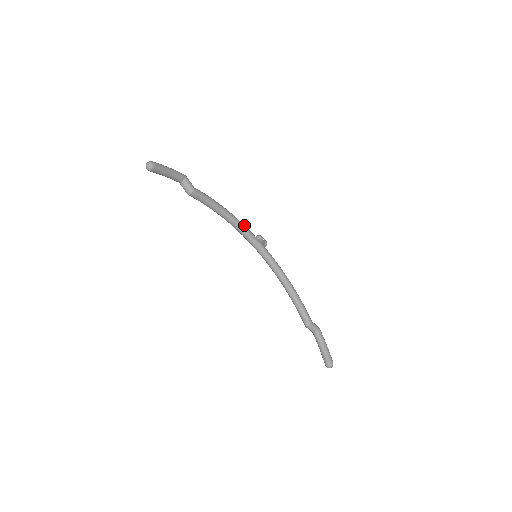
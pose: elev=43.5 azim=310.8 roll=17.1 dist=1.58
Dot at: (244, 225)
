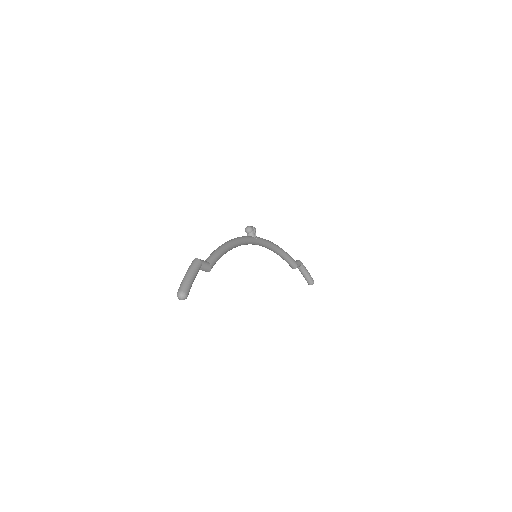
Dot at: (242, 239)
